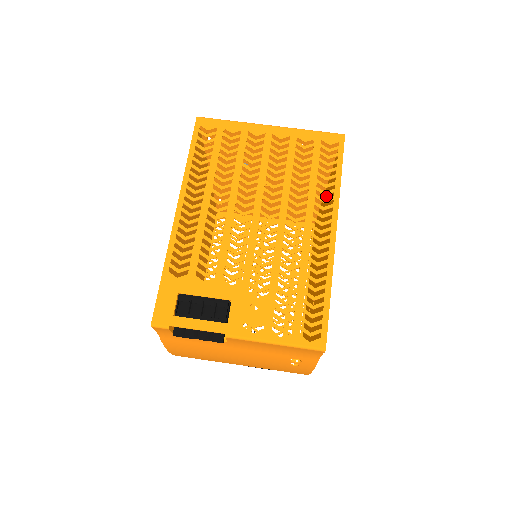
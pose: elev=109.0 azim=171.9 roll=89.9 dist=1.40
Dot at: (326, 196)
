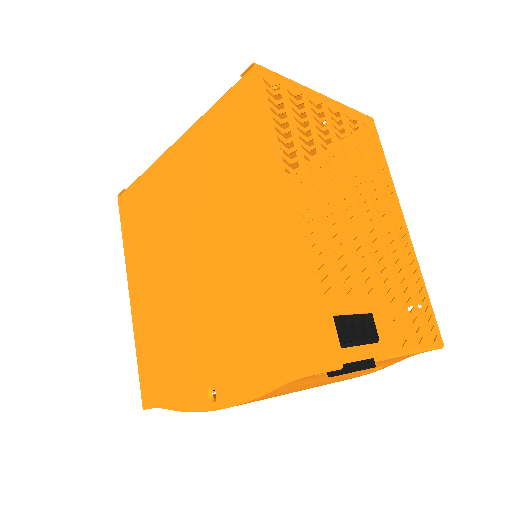
Dot at: (303, 183)
